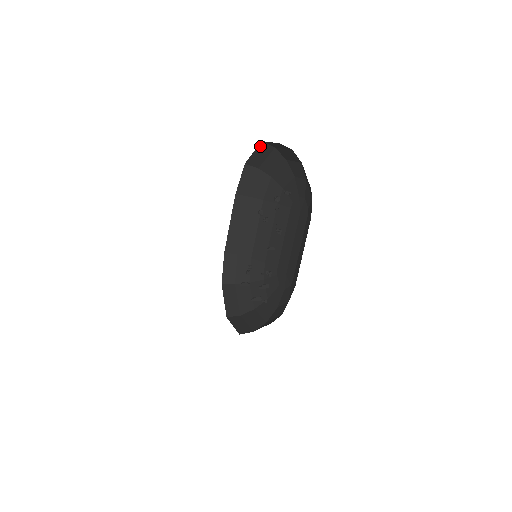
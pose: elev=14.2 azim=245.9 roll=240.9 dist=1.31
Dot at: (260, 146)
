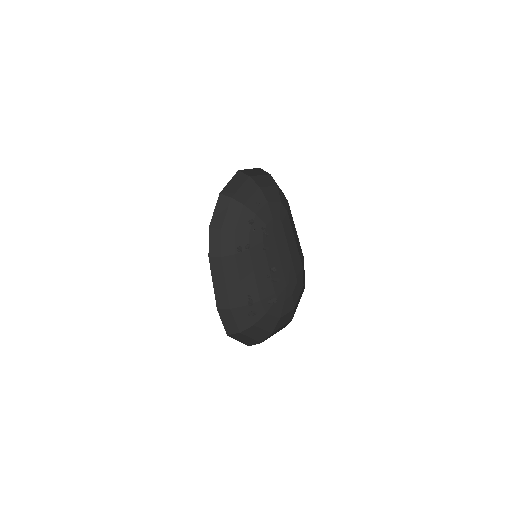
Dot at: (219, 200)
